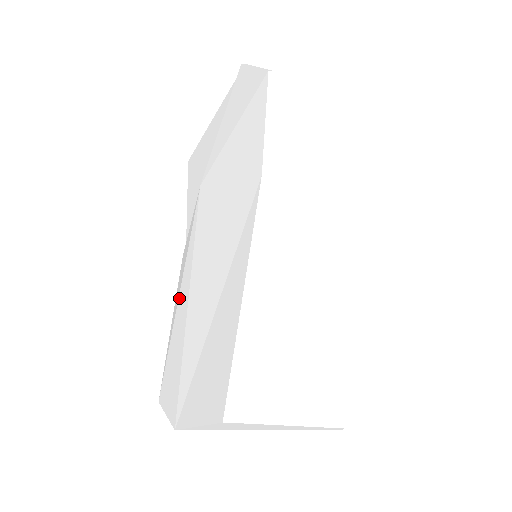
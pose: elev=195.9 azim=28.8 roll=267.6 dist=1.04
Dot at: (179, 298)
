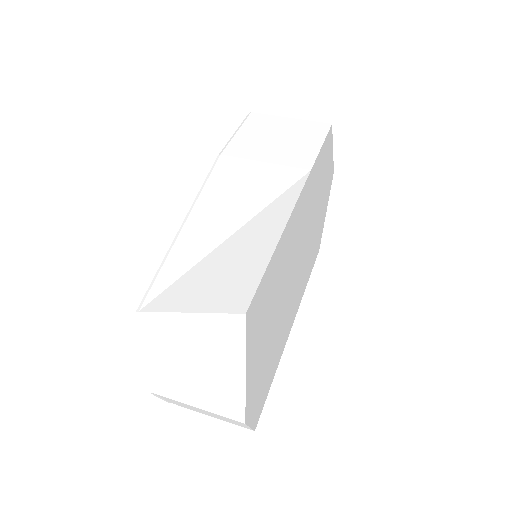
Dot at: occluded
